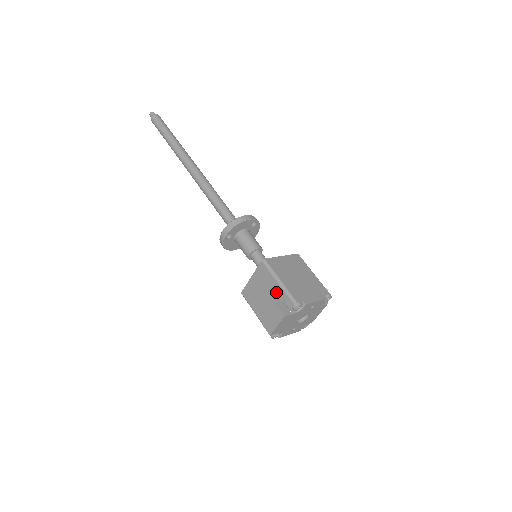
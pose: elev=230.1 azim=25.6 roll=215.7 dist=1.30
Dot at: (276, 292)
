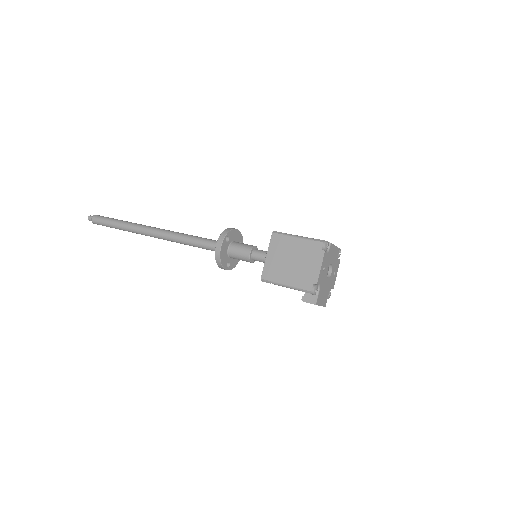
Dot at: occluded
